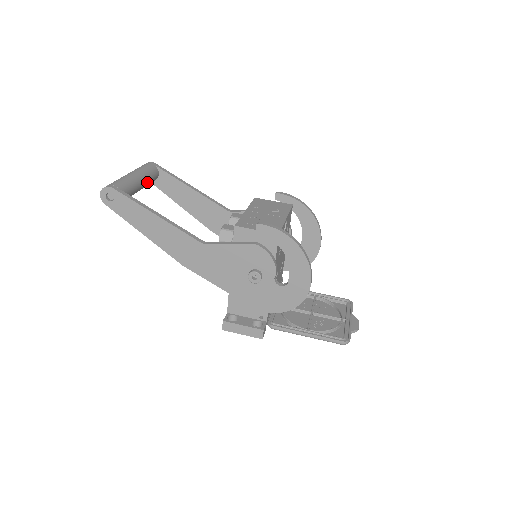
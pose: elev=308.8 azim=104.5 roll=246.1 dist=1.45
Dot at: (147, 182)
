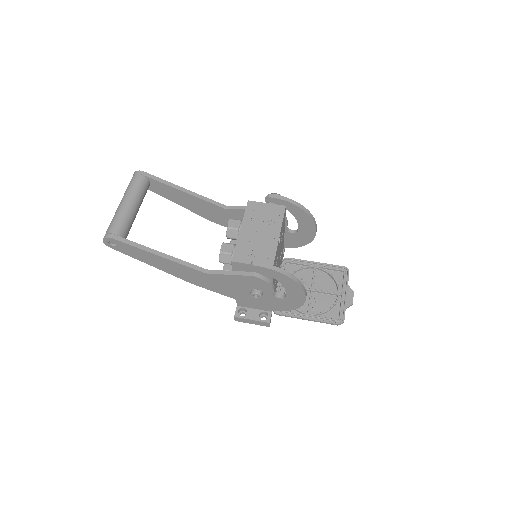
Dot at: (141, 202)
